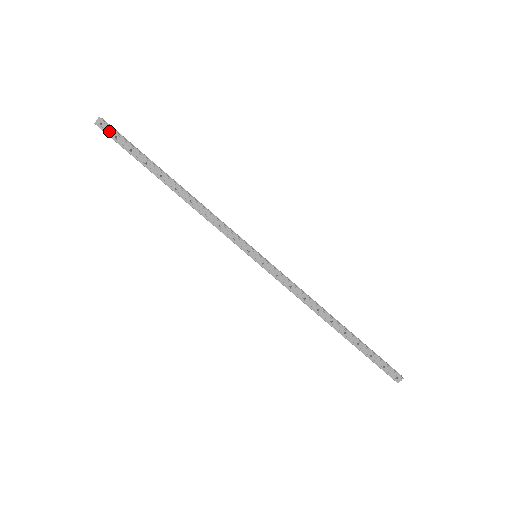
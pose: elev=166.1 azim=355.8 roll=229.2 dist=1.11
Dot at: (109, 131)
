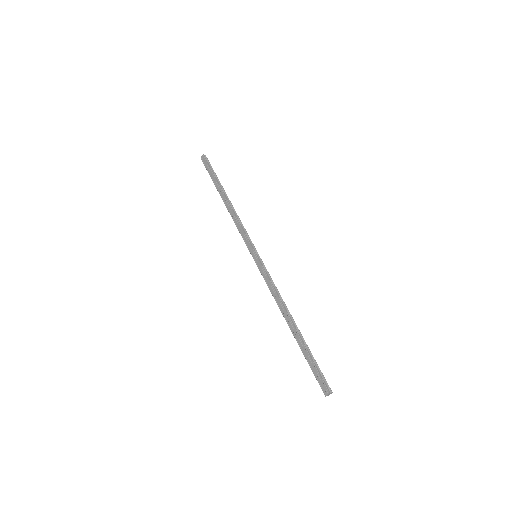
Dot at: (205, 163)
